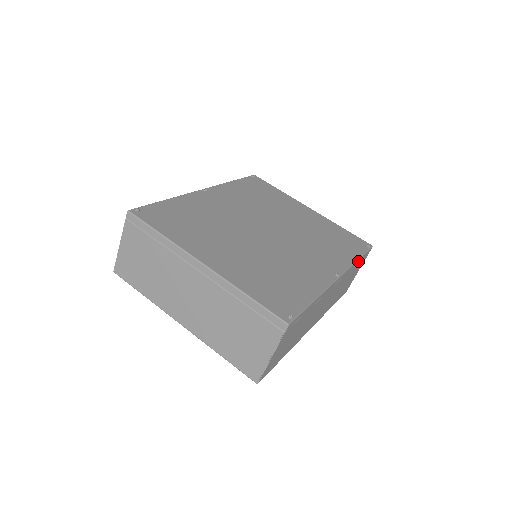
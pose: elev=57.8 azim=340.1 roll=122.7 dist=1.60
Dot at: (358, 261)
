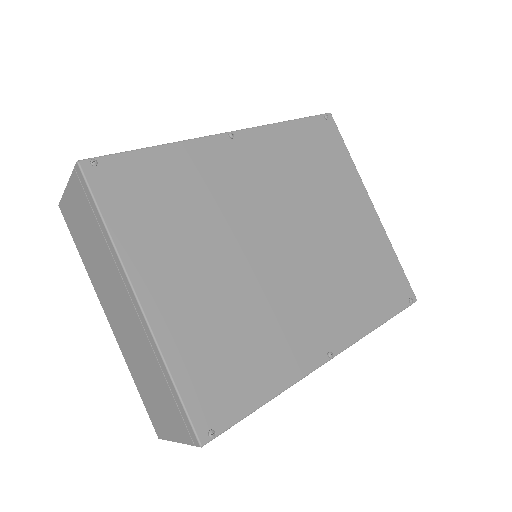
Dot at: occluded
